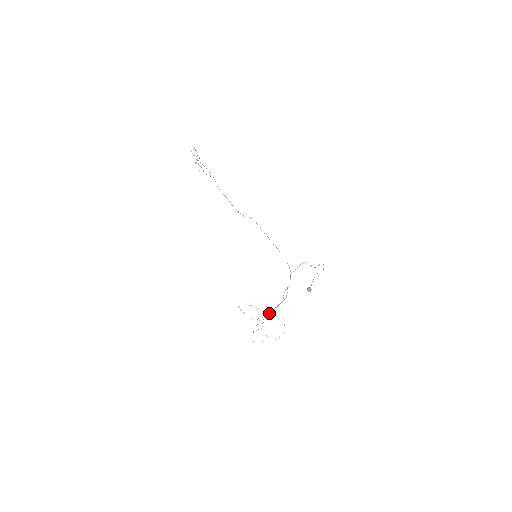
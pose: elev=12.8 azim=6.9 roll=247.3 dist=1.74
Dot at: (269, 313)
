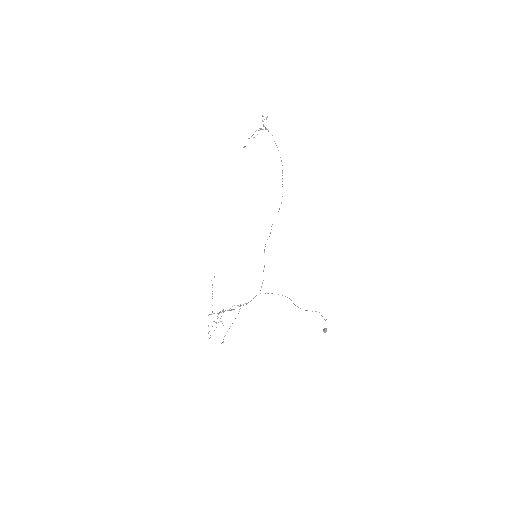
Dot at: (217, 313)
